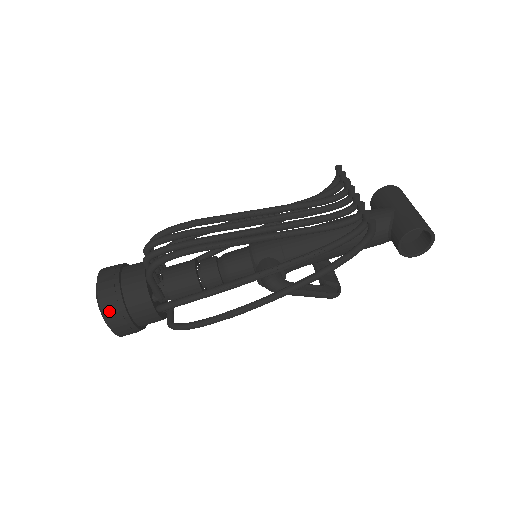
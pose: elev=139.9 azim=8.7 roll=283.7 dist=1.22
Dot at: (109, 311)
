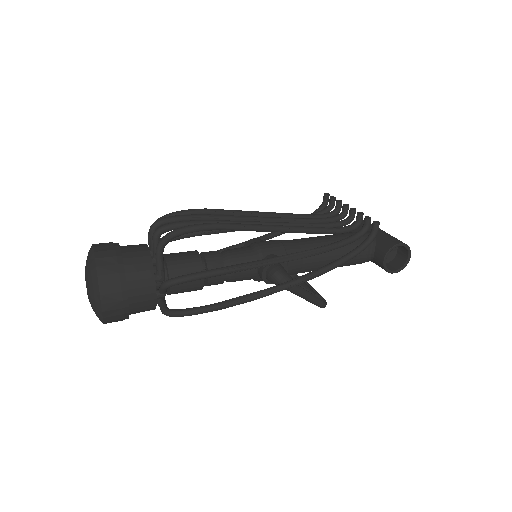
Dot at: (107, 281)
